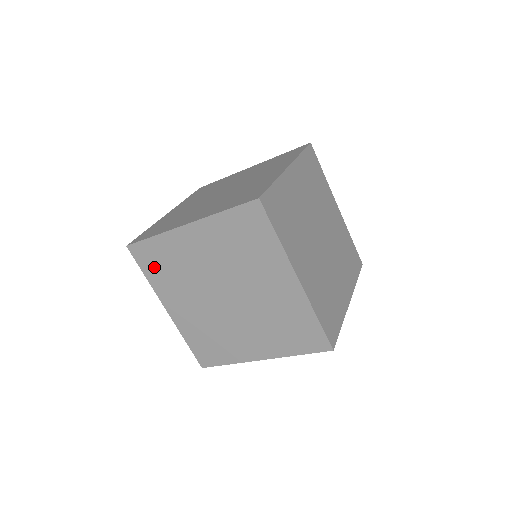
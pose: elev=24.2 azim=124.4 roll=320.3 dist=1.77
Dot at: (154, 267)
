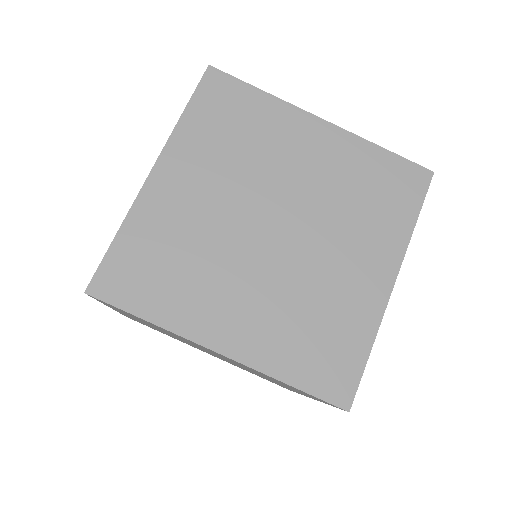
Dot at: occluded
